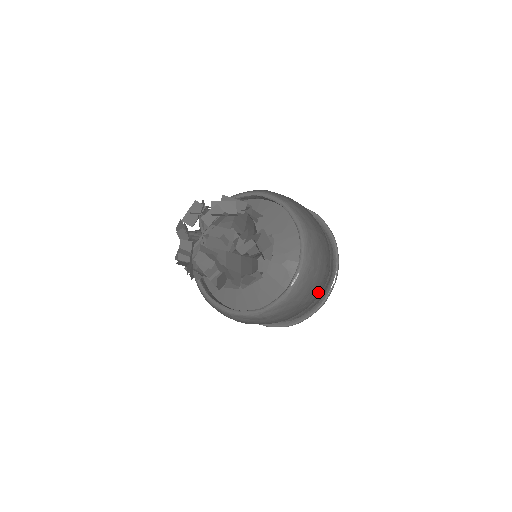
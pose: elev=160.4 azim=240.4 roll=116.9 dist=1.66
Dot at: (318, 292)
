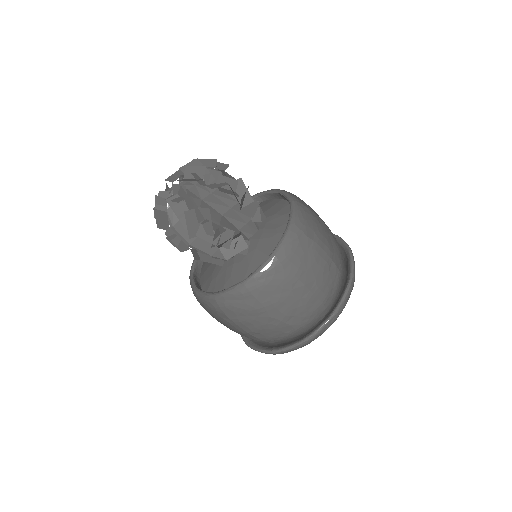
Dot at: (323, 283)
